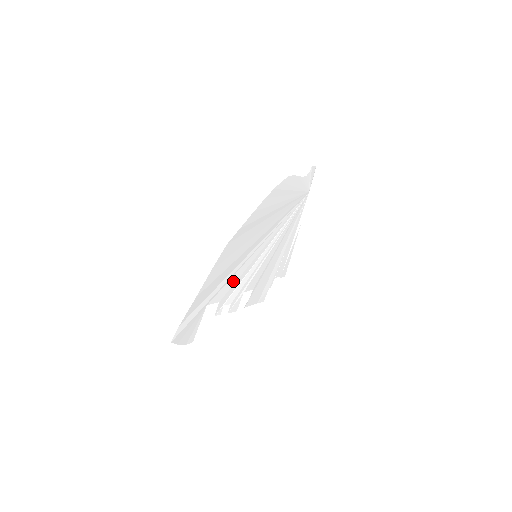
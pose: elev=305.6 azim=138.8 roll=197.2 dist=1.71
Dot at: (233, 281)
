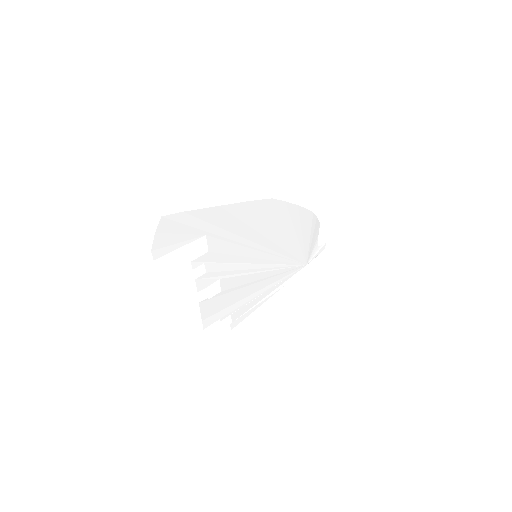
Dot at: (230, 250)
